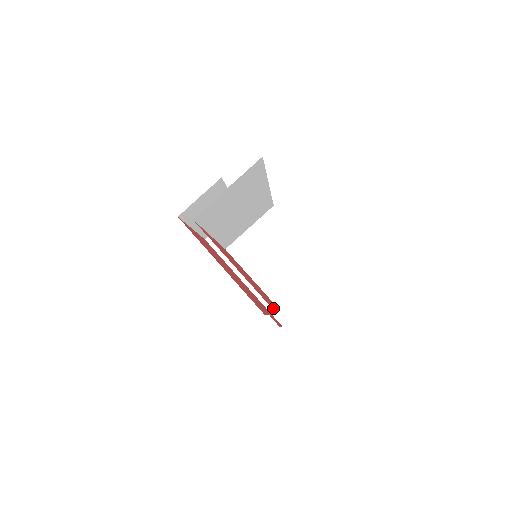
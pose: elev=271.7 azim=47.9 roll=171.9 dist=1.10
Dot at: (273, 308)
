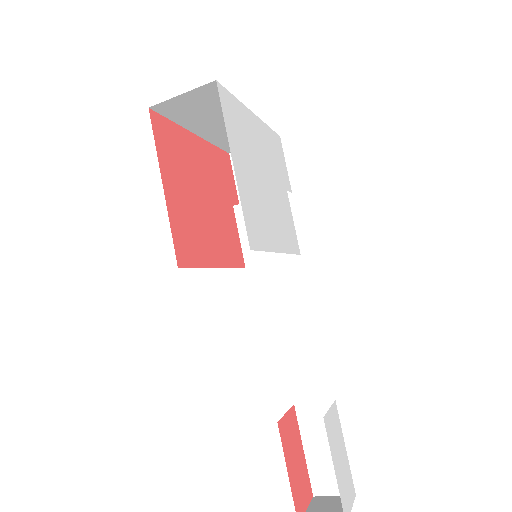
Dot at: (225, 146)
